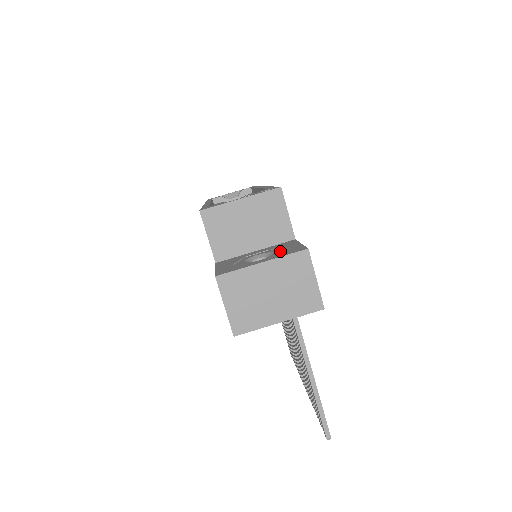
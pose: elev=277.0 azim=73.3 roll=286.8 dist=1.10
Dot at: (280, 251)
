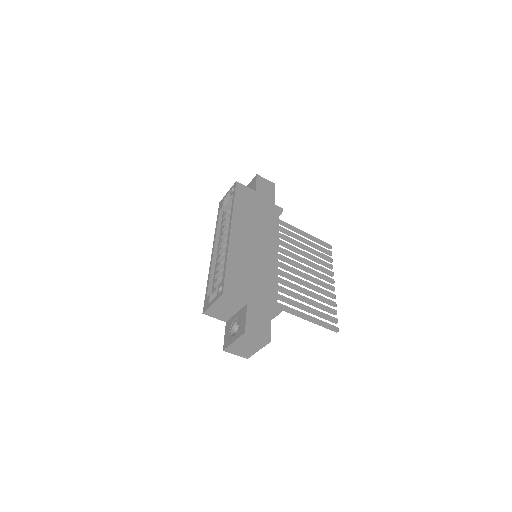
Dot at: (240, 325)
